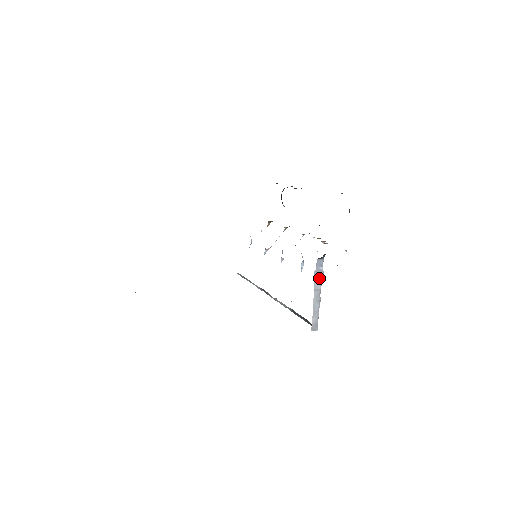
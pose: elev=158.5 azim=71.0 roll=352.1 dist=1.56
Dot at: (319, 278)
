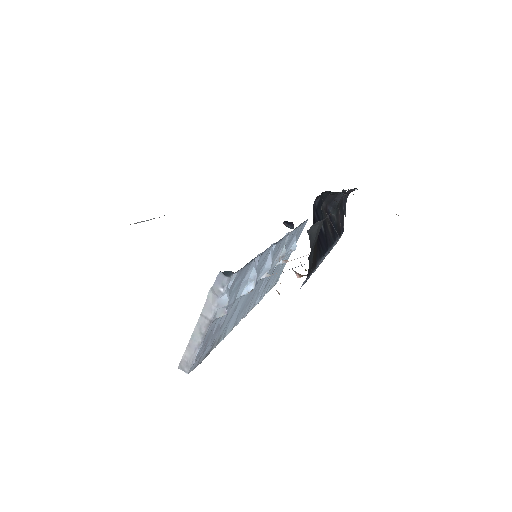
Dot at: (214, 302)
